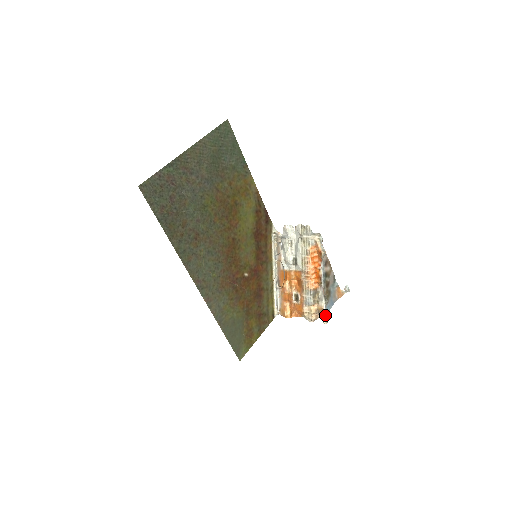
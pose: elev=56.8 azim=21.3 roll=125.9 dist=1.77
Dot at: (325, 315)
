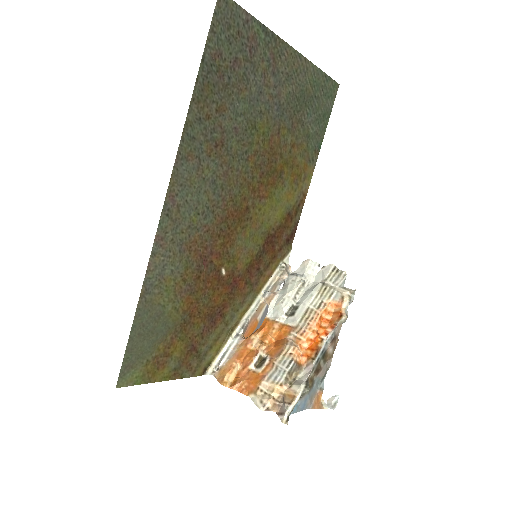
Dot at: (291, 409)
